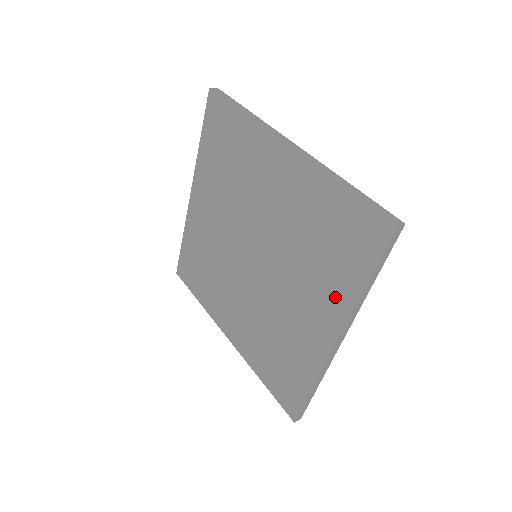
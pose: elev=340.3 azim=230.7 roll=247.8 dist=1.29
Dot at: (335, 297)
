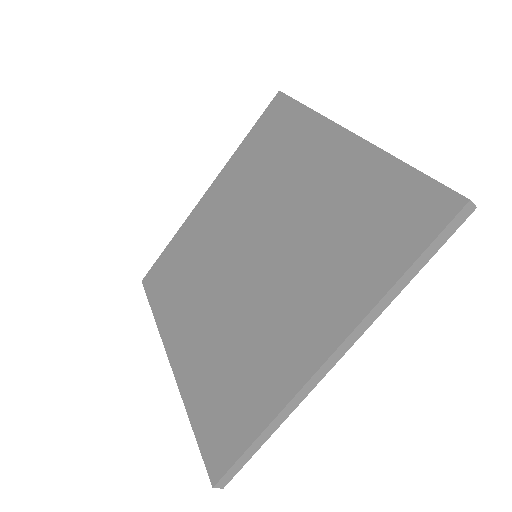
Dot at: (350, 294)
